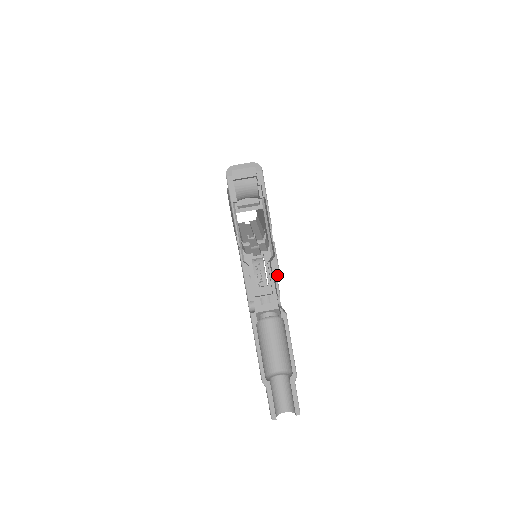
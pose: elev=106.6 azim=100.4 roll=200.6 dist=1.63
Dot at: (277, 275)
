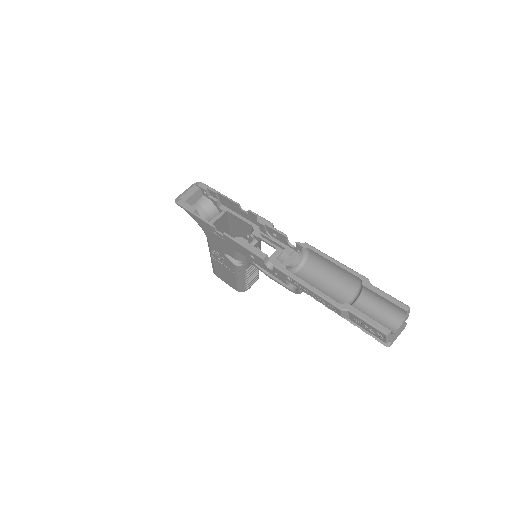
Dot at: (271, 225)
